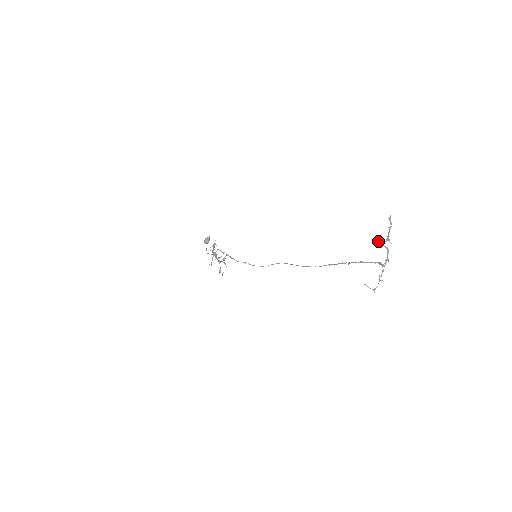
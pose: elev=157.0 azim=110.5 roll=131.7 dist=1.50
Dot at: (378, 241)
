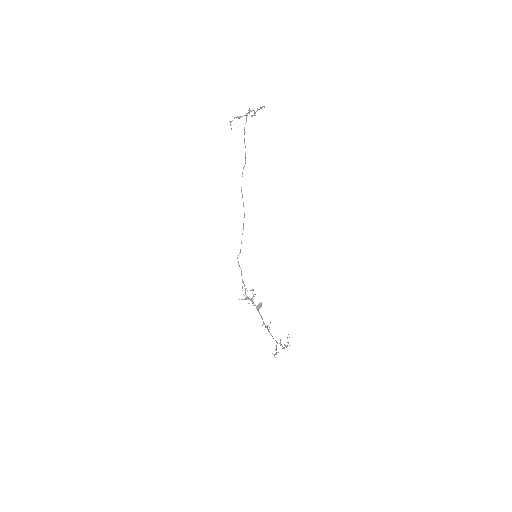
Dot at: occluded
